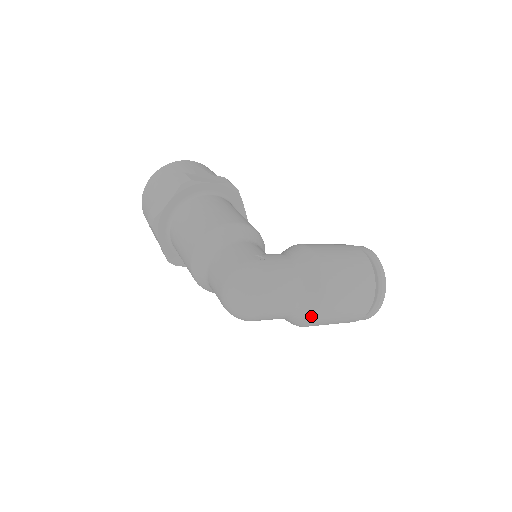
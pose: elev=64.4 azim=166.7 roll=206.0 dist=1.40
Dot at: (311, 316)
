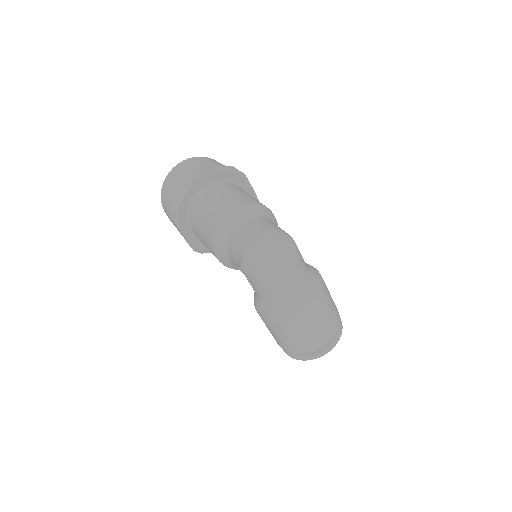
Dot at: (296, 311)
